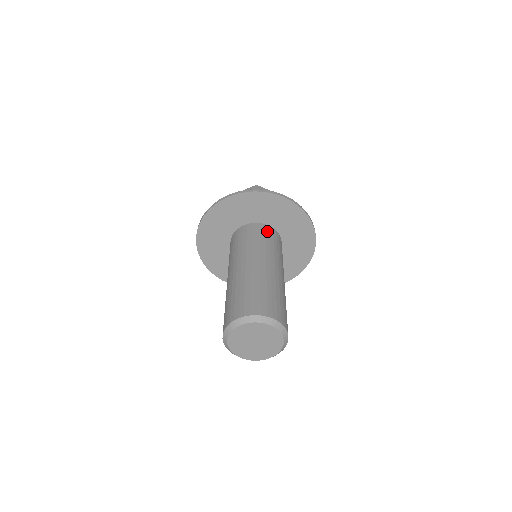
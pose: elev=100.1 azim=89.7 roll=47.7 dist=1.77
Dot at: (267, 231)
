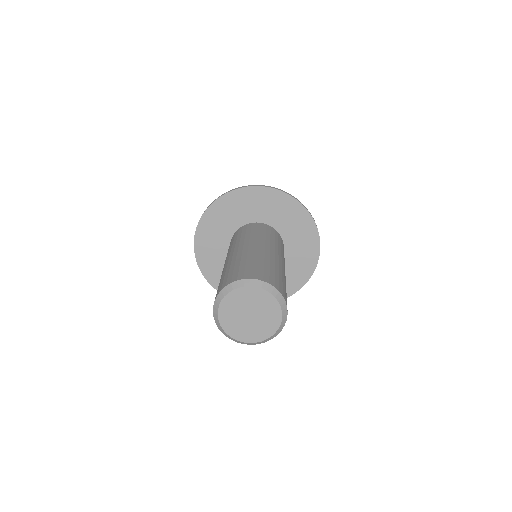
Dot at: (258, 226)
